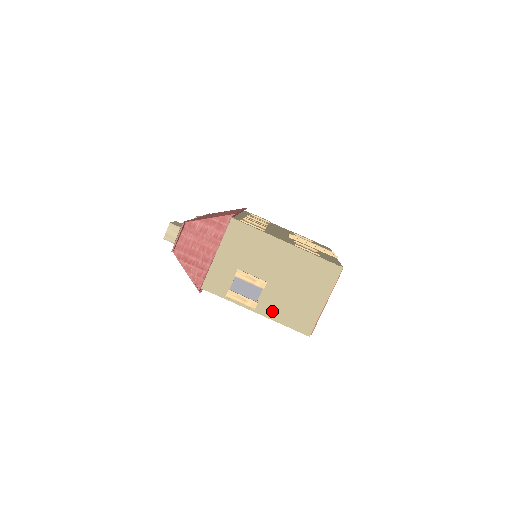
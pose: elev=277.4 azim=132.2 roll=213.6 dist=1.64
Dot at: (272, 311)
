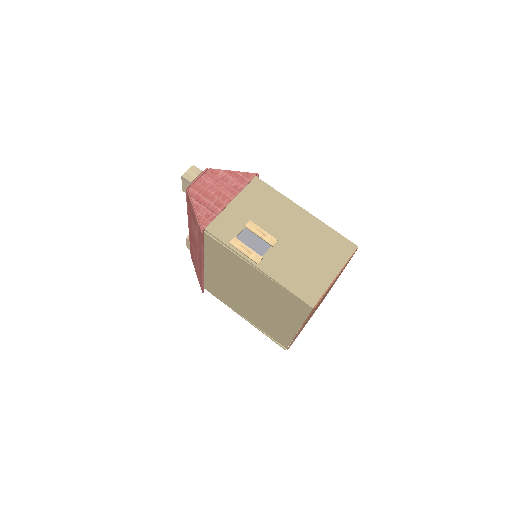
Dot at: (276, 270)
